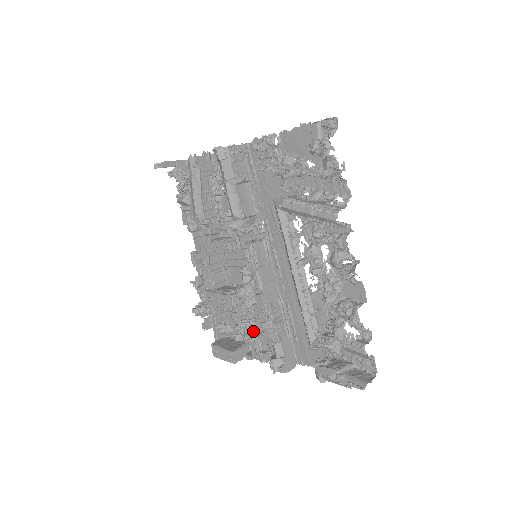
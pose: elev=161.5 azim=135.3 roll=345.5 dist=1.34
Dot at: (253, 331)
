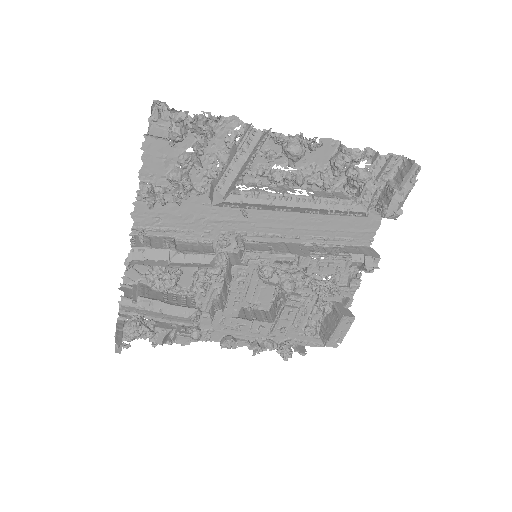
Dot at: (329, 285)
